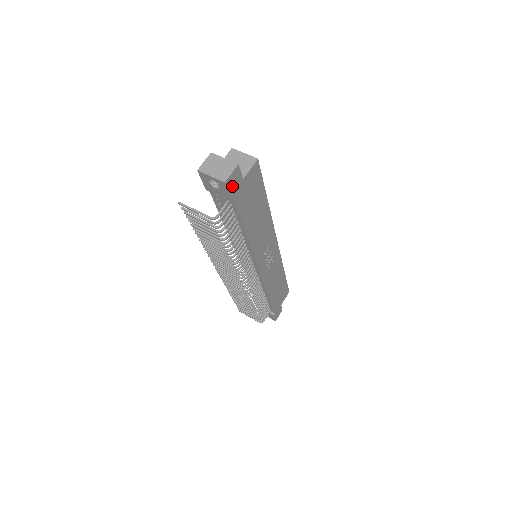
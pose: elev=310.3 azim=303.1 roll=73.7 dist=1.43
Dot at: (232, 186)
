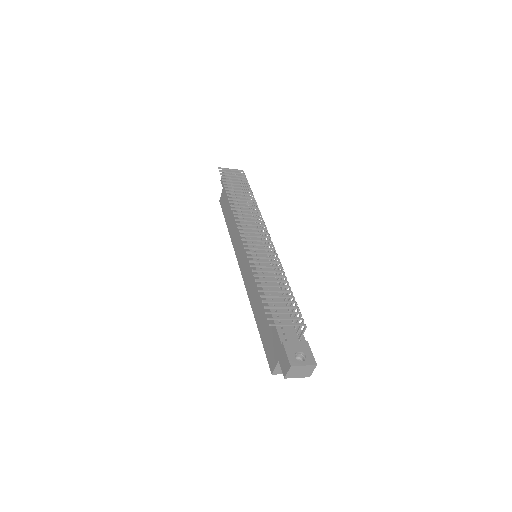
Dot at: occluded
